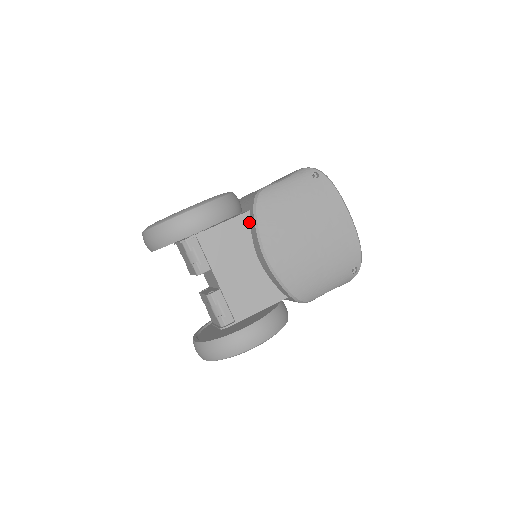
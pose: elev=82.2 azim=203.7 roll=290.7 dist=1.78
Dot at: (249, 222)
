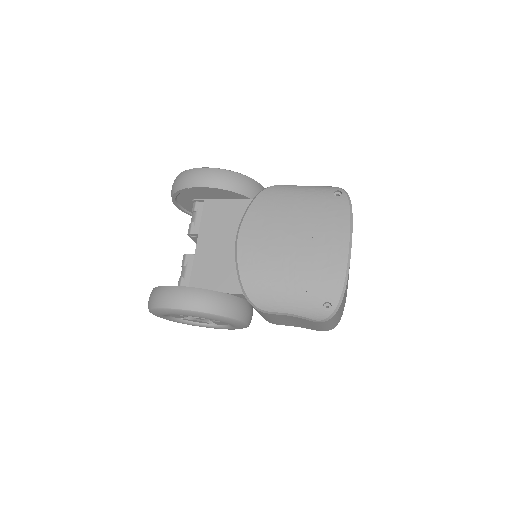
Dot at: occluded
